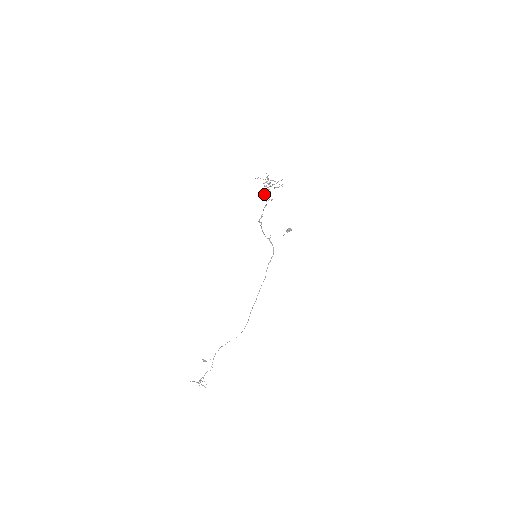
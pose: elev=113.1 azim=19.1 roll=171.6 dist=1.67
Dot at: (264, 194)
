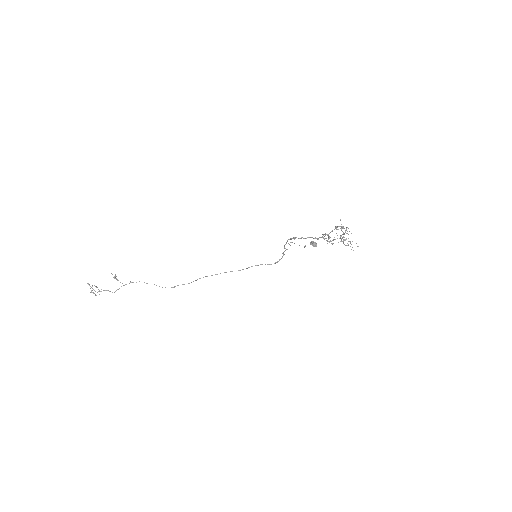
Dot at: (326, 234)
